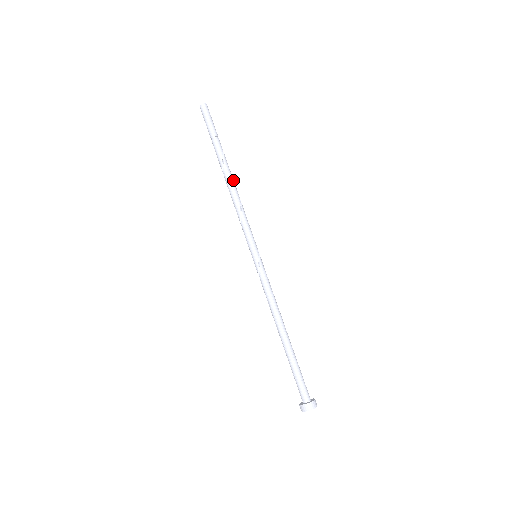
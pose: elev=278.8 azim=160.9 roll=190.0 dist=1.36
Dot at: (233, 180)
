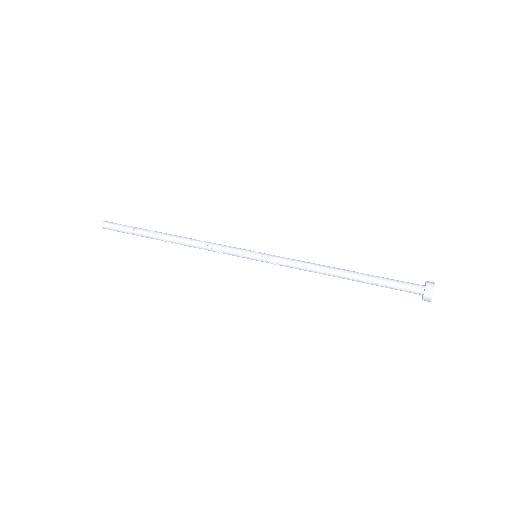
Dot at: (179, 236)
